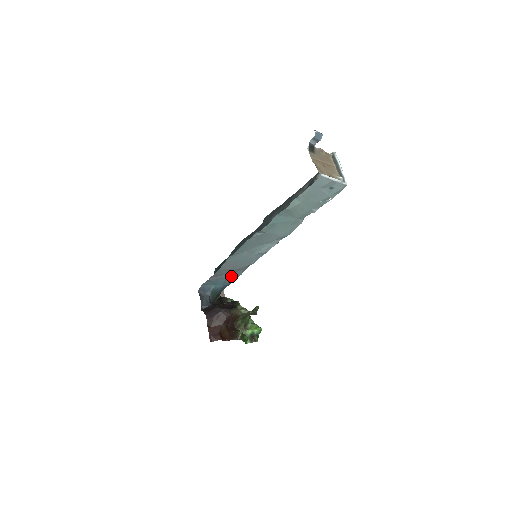
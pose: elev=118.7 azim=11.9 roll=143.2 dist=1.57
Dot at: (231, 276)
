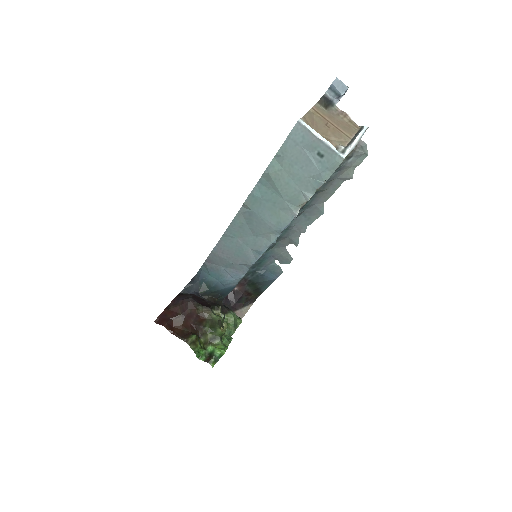
Dot at: (229, 273)
